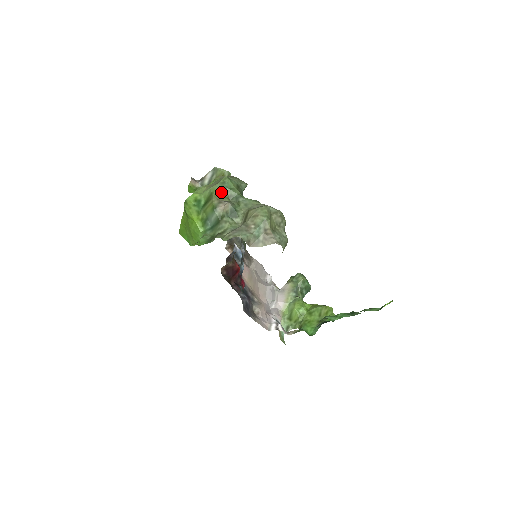
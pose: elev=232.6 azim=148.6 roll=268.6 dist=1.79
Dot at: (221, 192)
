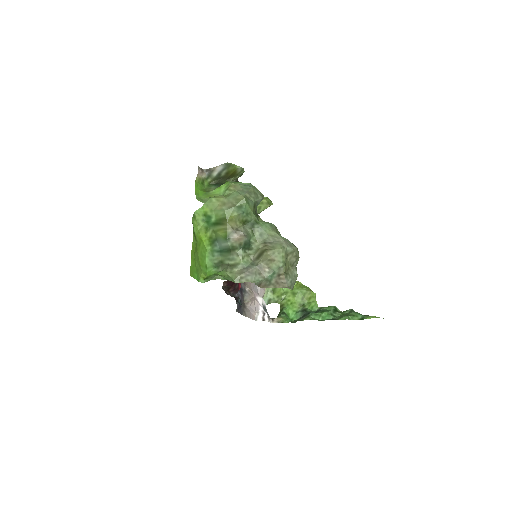
Dot at: (236, 217)
